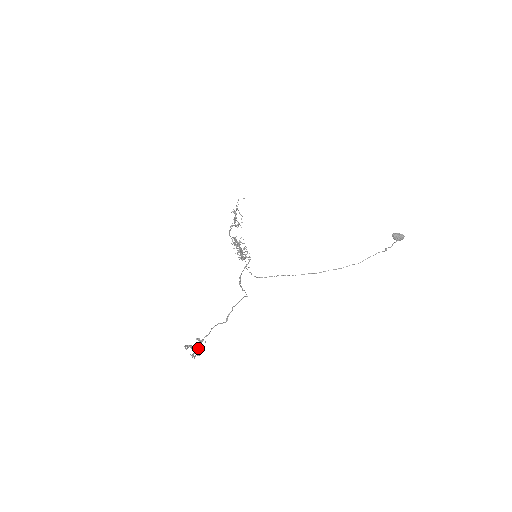
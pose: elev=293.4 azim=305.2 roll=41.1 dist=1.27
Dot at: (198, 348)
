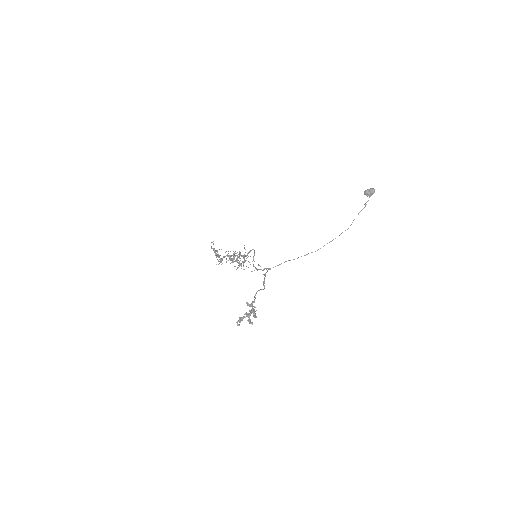
Dot at: (252, 311)
